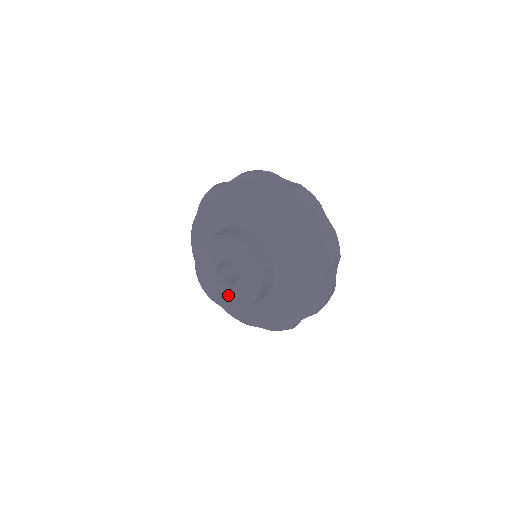
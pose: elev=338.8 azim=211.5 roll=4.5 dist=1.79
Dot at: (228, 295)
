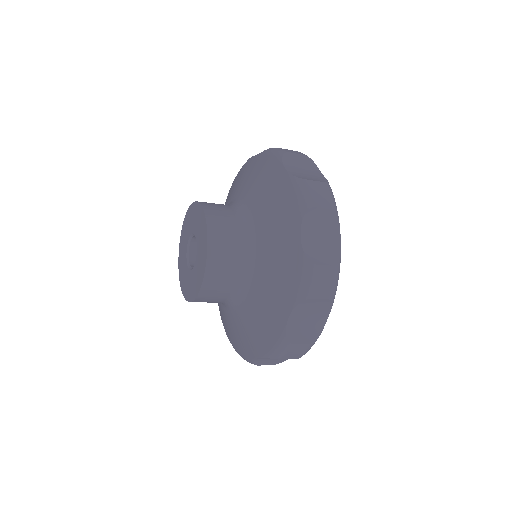
Dot at: (192, 280)
